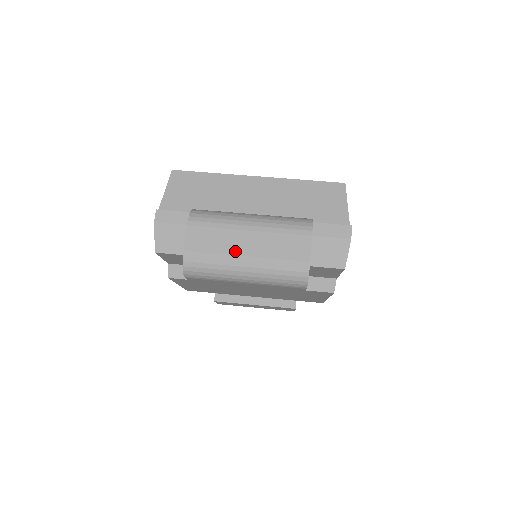
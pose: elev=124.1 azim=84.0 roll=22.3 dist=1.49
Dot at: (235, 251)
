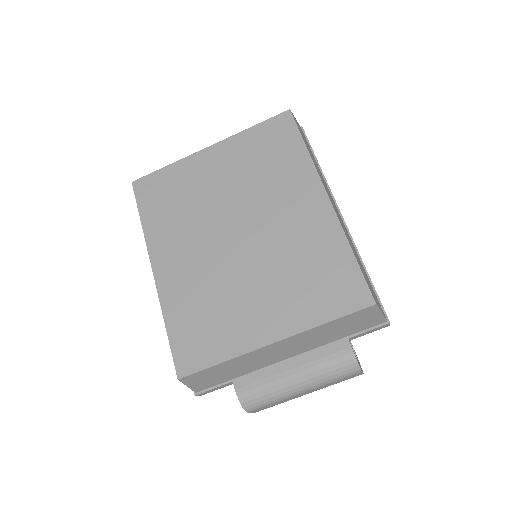
Dot at: occluded
